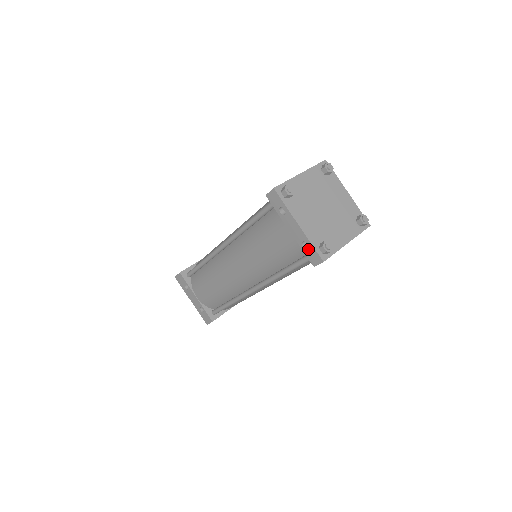
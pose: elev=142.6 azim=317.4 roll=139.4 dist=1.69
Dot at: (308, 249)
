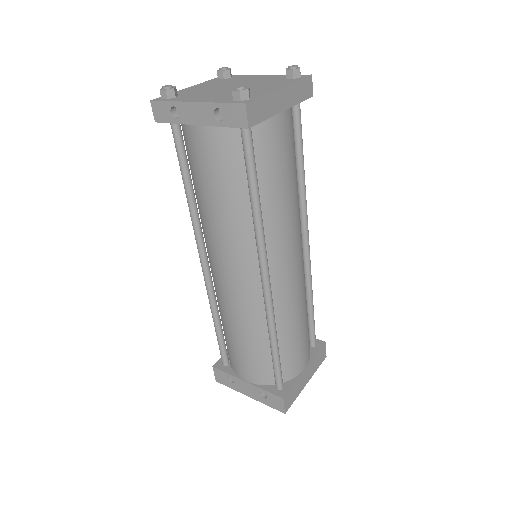
Dot at: (224, 115)
